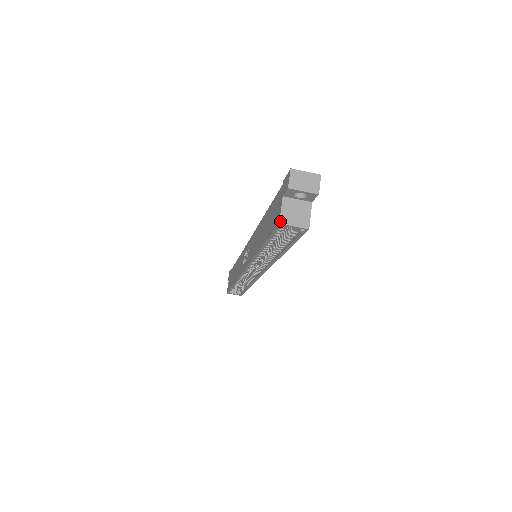
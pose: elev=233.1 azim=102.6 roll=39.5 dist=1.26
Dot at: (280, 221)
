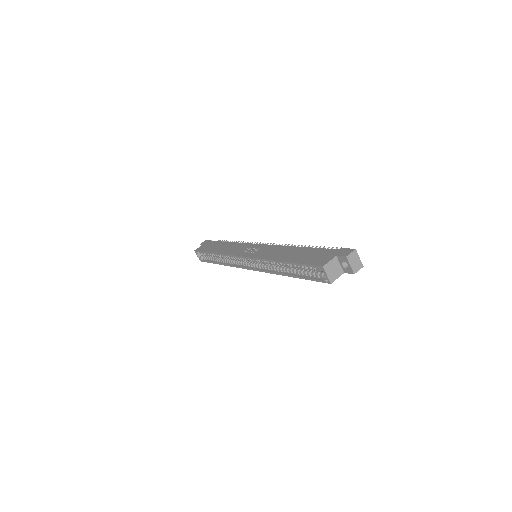
Dot at: (324, 266)
